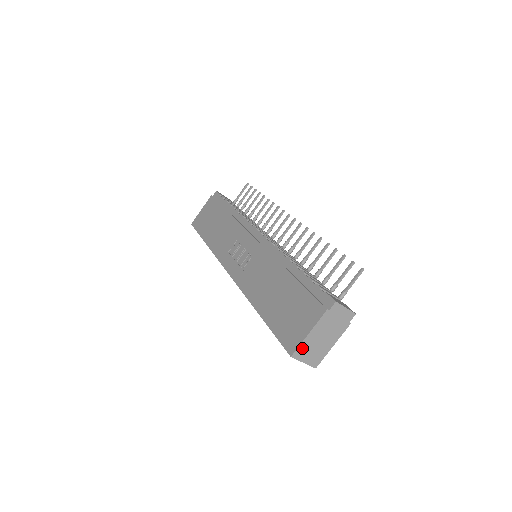
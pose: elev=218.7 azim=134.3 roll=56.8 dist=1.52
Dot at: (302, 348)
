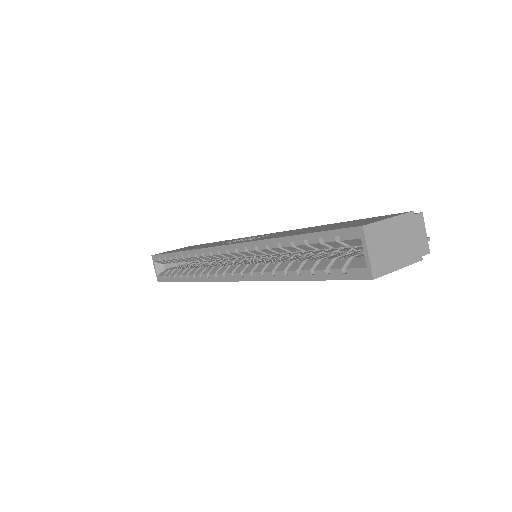
Dot at: (376, 229)
